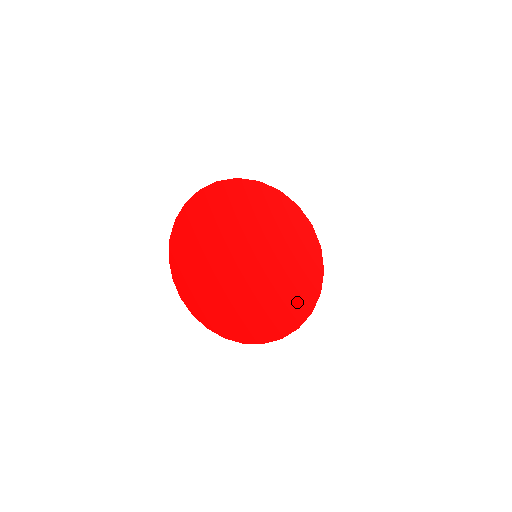
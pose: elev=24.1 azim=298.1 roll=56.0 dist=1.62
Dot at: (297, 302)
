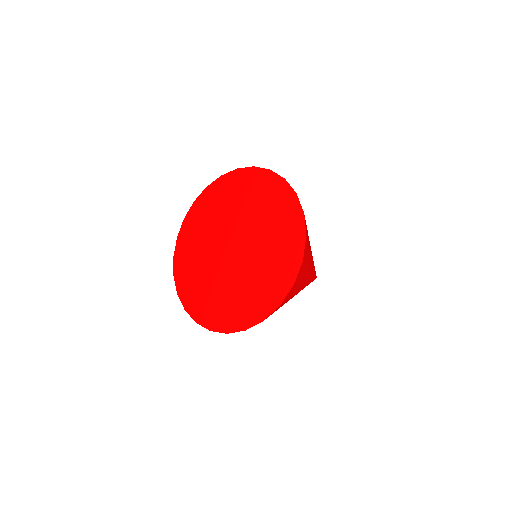
Dot at: (270, 291)
